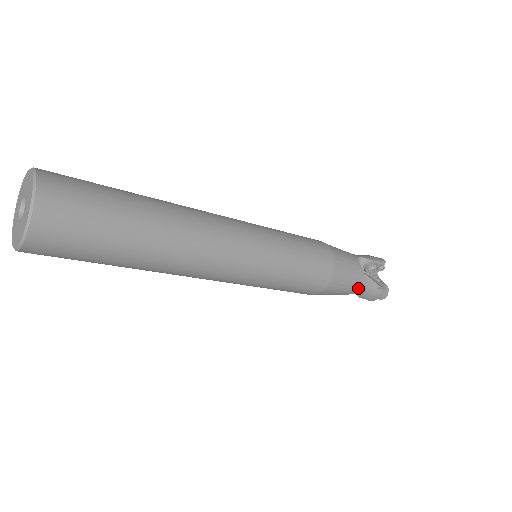
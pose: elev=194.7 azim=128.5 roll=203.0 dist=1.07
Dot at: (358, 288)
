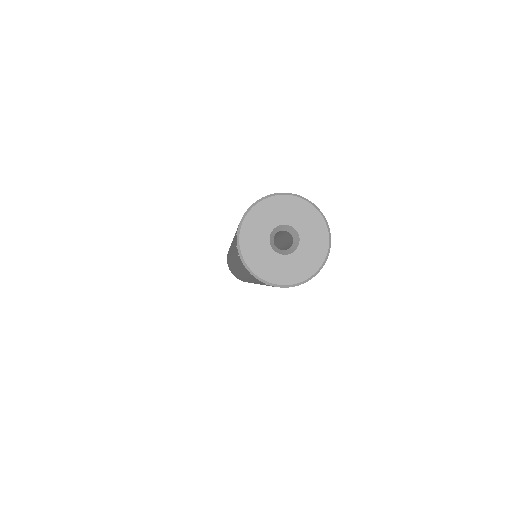
Dot at: occluded
